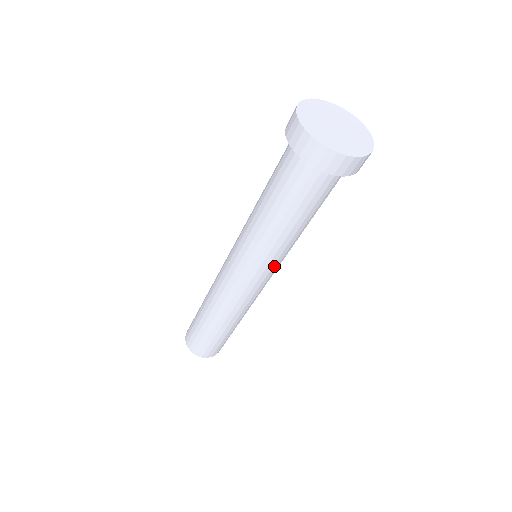
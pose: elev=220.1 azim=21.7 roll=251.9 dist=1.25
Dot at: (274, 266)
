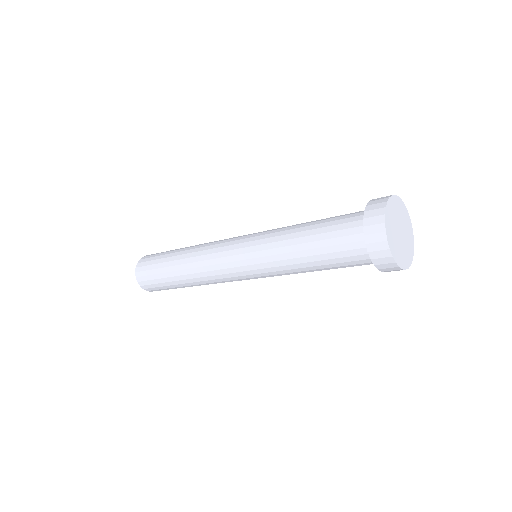
Dot at: (269, 276)
